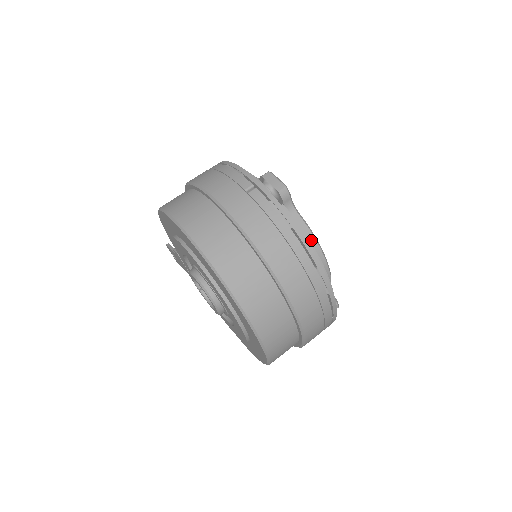
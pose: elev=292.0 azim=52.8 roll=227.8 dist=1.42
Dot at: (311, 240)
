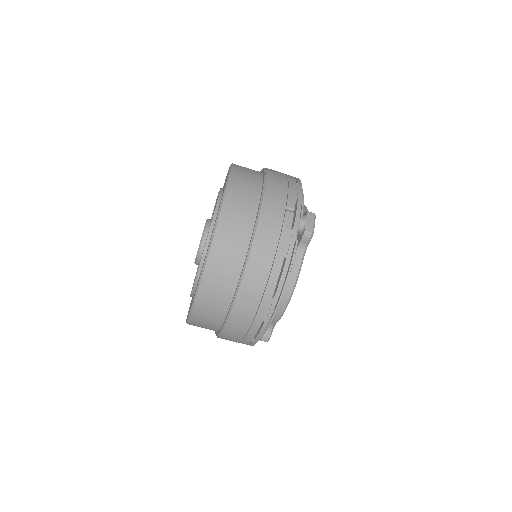
Dot at: (292, 280)
